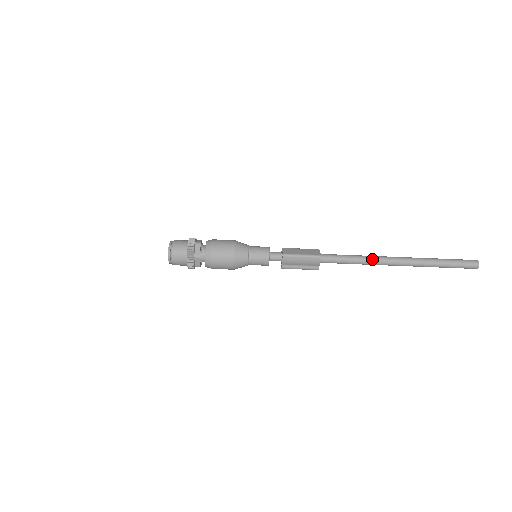
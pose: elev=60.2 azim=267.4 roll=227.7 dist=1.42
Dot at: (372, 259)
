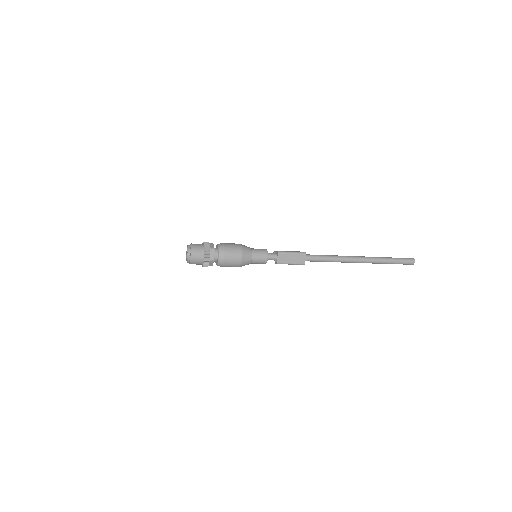
Dot at: (341, 262)
